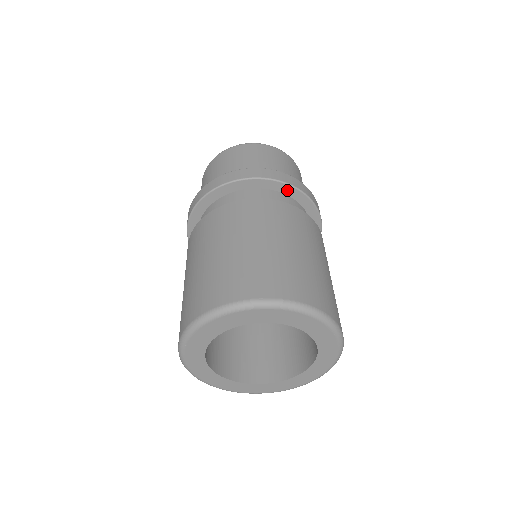
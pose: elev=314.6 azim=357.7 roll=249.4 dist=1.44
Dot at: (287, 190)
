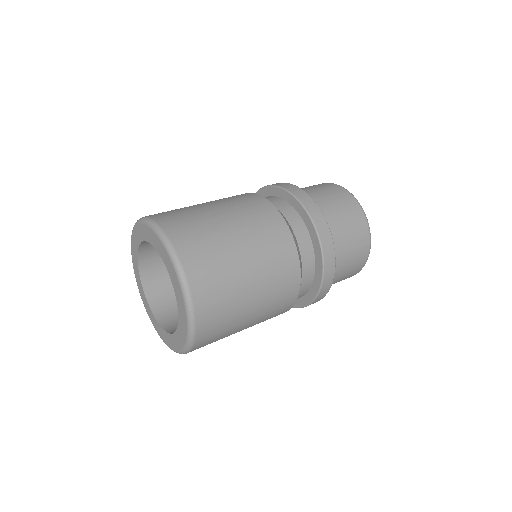
Dot at: (319, 269)
